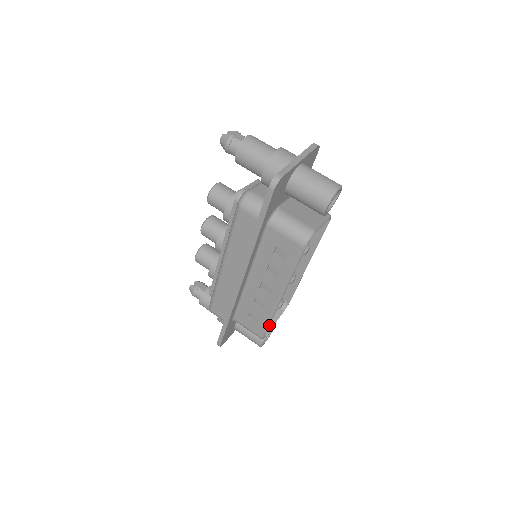
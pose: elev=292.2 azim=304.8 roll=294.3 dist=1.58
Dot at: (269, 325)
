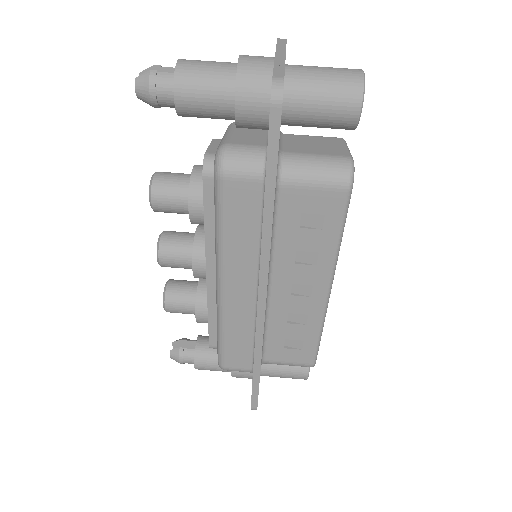
Dot at: occluded
